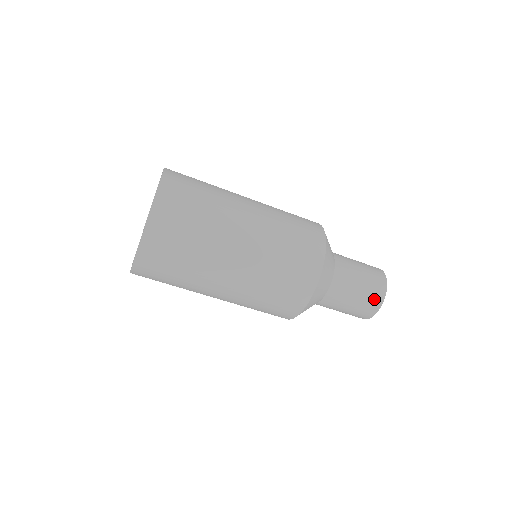
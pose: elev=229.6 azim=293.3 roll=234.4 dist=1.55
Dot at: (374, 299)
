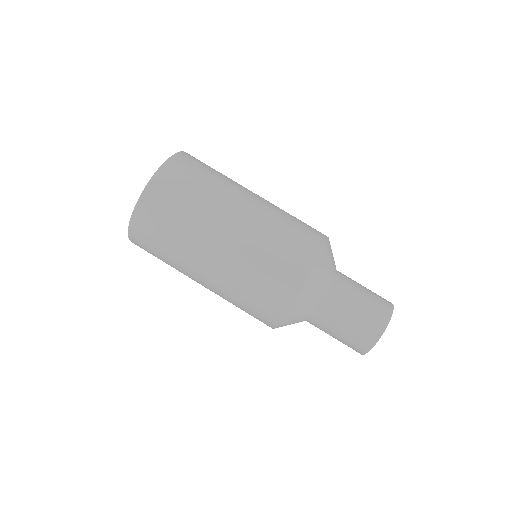
Dot at: (375, 322)
